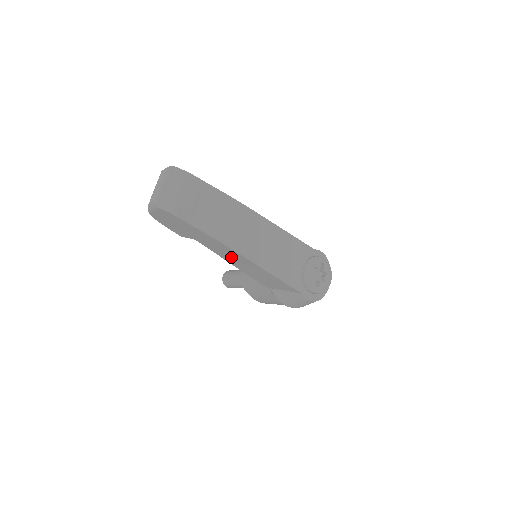
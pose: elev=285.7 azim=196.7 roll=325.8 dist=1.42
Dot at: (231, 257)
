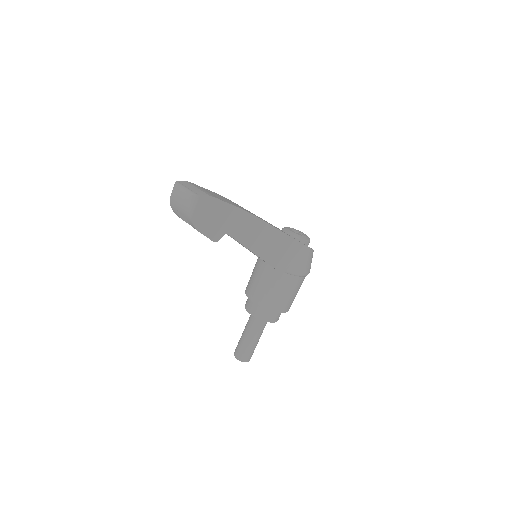
Dot at: (254, 236)
